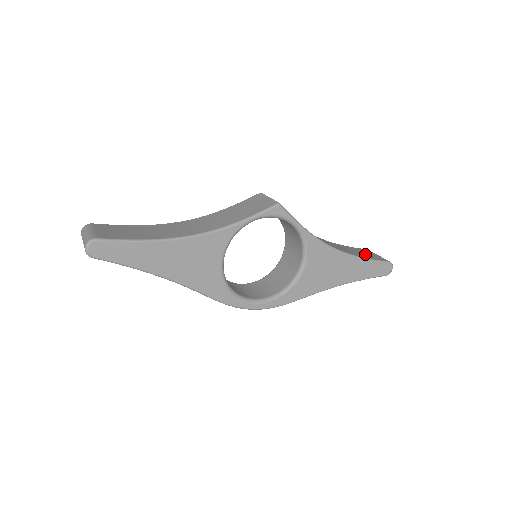
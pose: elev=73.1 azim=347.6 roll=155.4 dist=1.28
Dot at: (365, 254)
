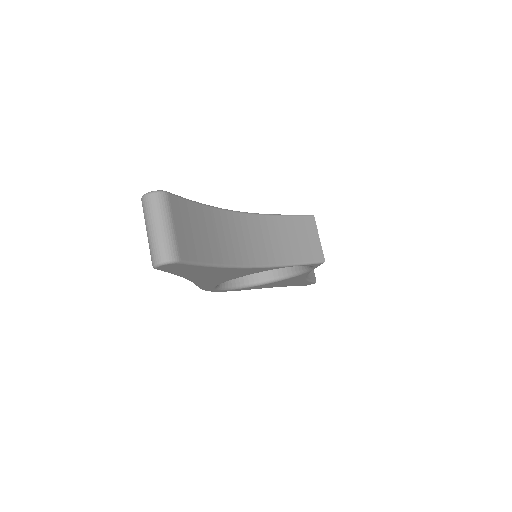
Dot at: occluded
